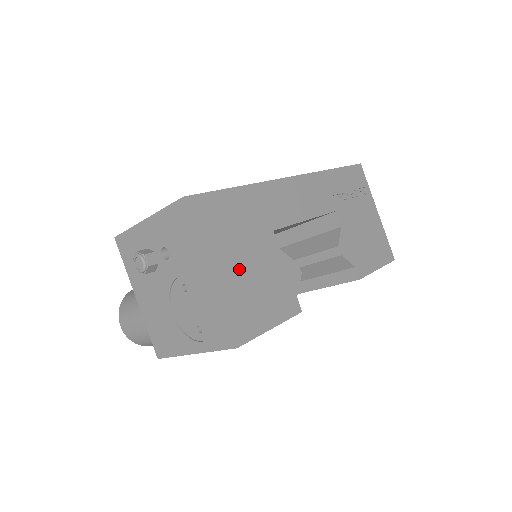
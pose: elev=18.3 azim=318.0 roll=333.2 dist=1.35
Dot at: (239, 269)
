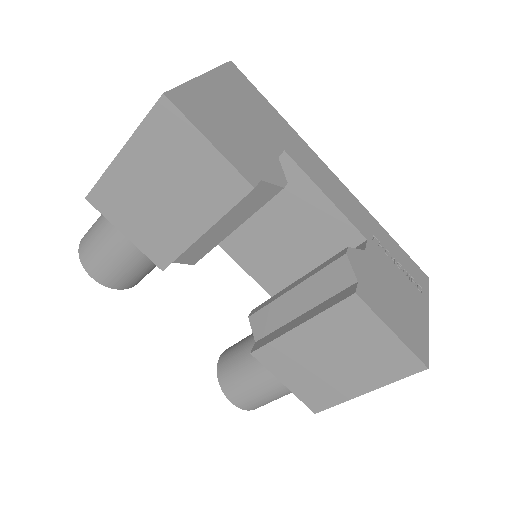
Dot at: (227, 106)
